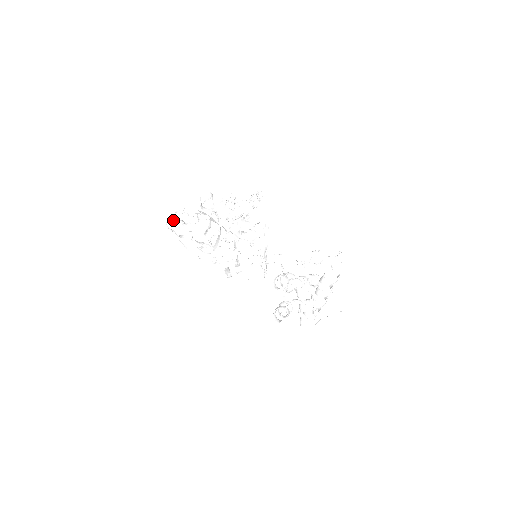
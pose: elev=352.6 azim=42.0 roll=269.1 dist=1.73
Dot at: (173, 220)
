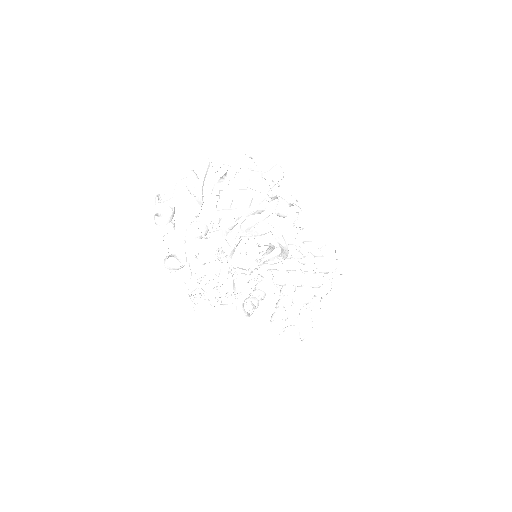
Dot at: occluded
